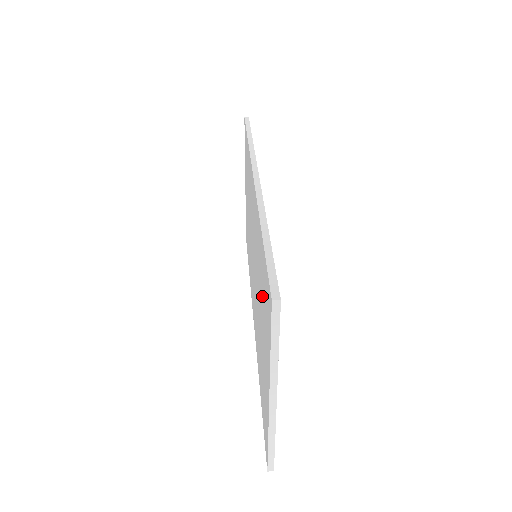
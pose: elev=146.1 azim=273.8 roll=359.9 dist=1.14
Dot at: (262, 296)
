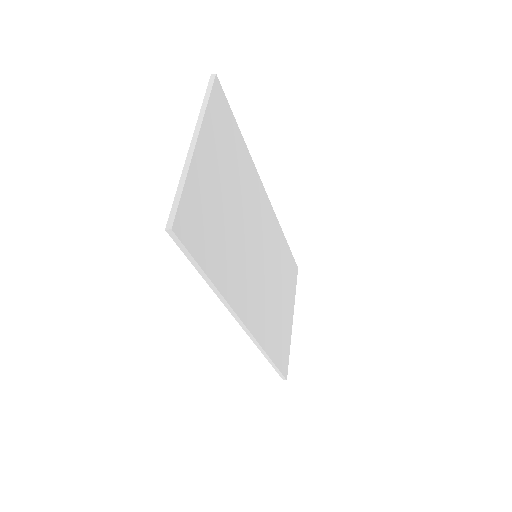
Dot at: occluded
